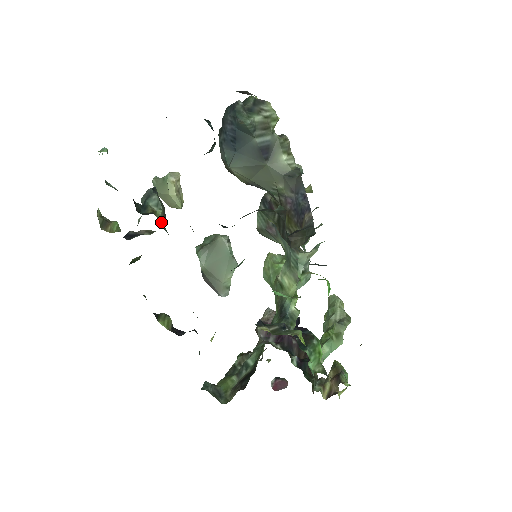
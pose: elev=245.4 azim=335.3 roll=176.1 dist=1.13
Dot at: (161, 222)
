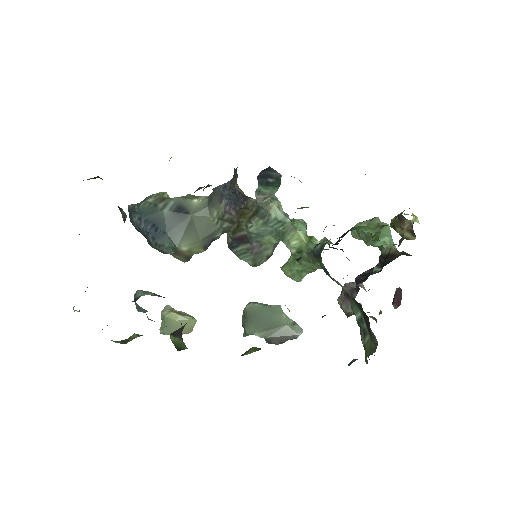
Dot at: occluded
